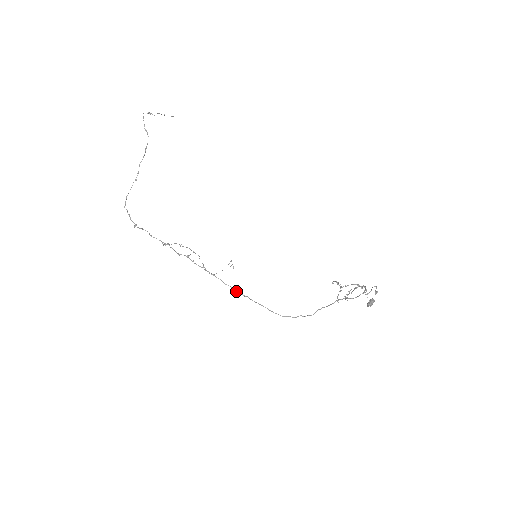
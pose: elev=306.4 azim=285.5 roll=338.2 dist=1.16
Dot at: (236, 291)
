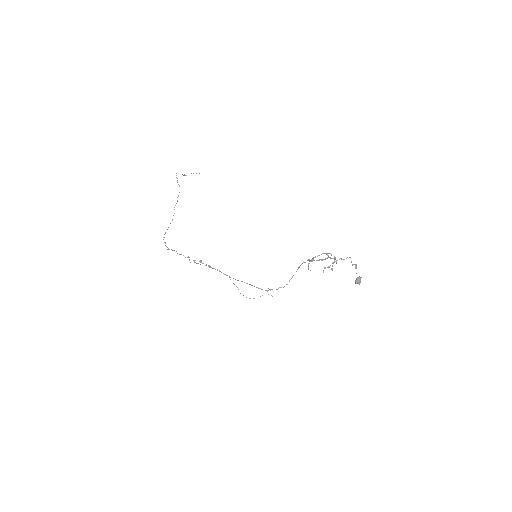
Dot at: occluded
